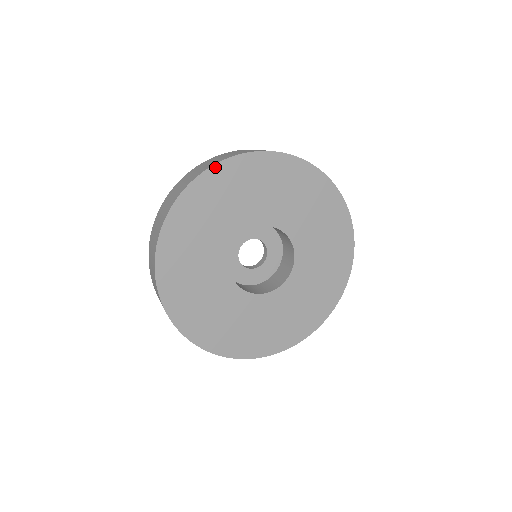
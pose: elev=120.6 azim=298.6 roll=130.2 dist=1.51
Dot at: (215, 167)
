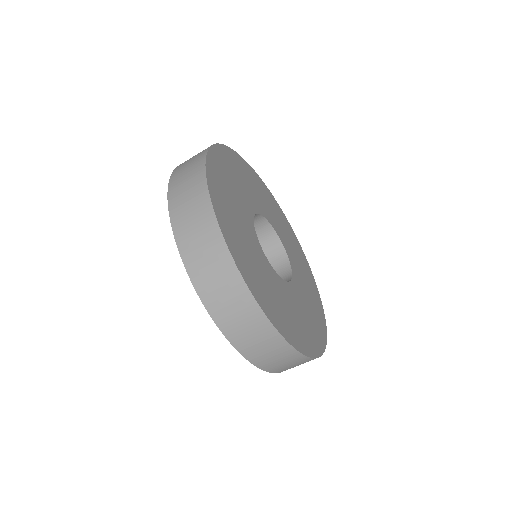
Dot at: (216, 146)
